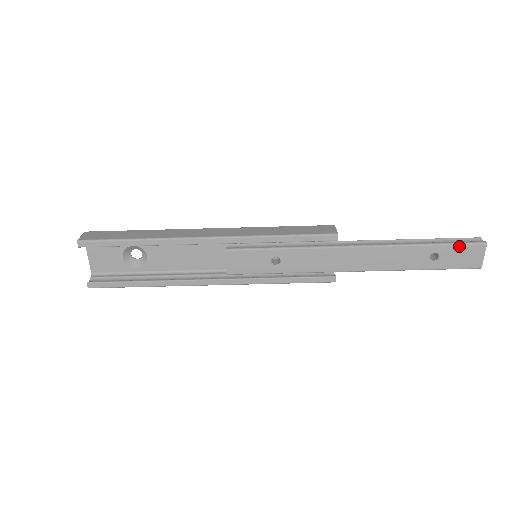
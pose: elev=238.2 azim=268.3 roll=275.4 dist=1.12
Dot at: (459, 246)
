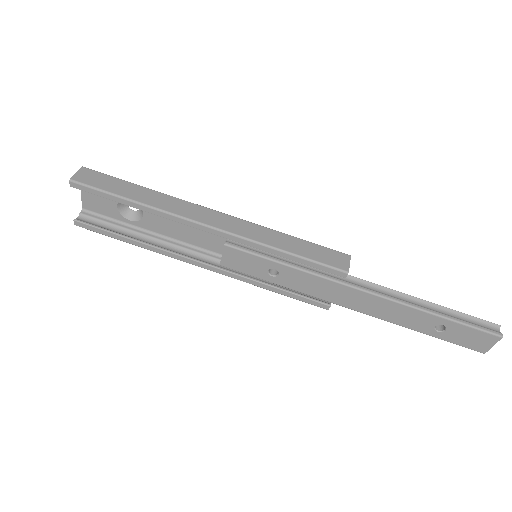
Dot at: (472, 329)
